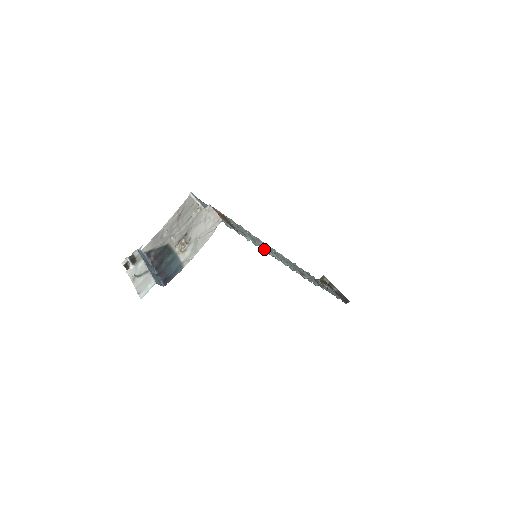
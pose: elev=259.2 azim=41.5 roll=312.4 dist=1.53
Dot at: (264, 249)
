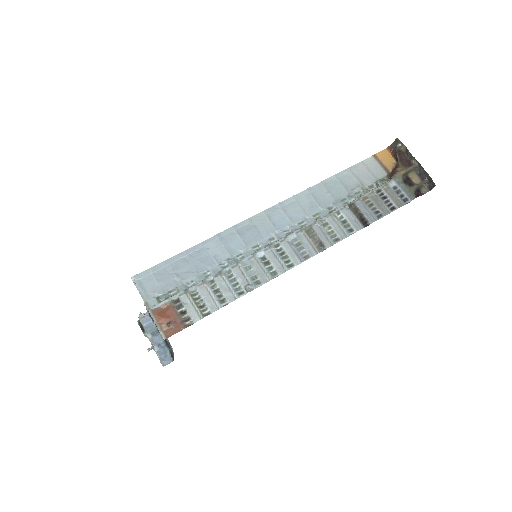
Dot at: (261, 244)
